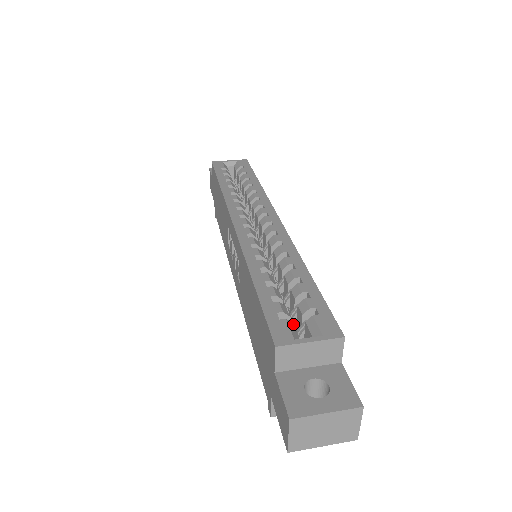
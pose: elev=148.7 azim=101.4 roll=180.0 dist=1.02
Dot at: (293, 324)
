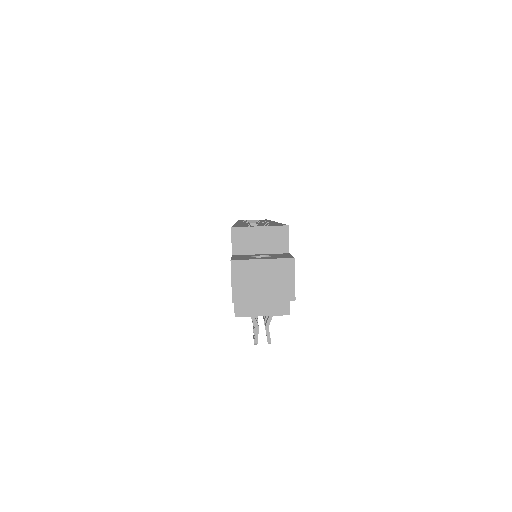
Dot at: occluded
